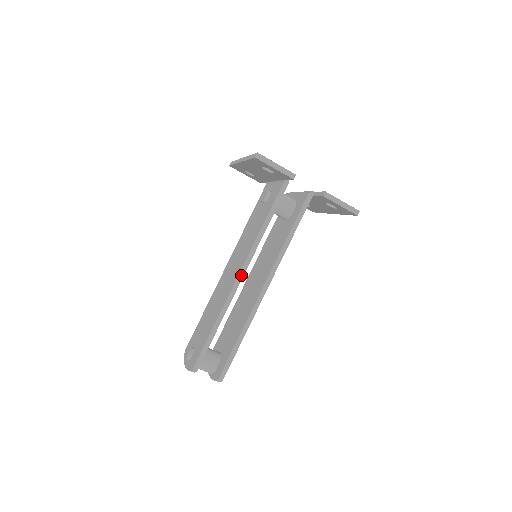
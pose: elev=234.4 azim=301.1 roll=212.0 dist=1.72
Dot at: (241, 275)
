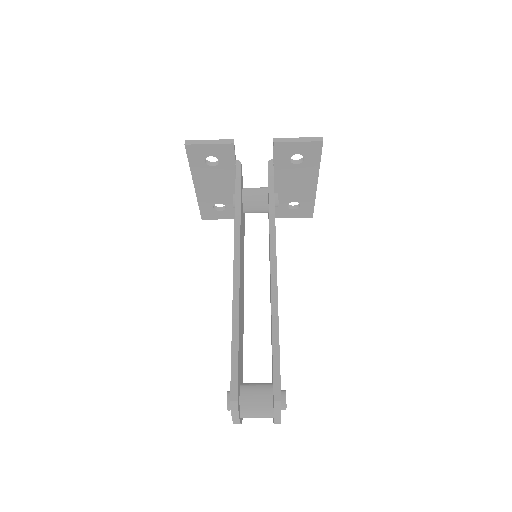
Dot at: (236, 263)
